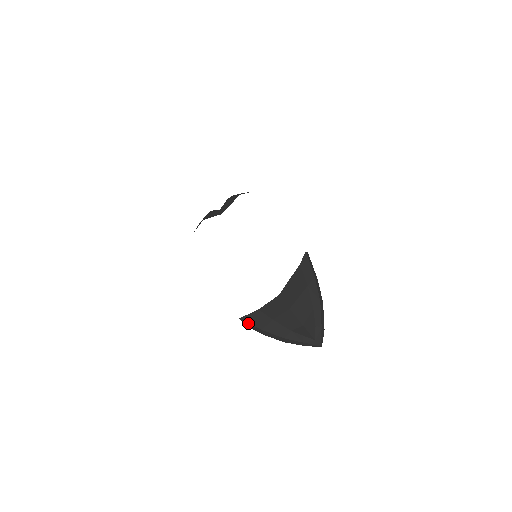
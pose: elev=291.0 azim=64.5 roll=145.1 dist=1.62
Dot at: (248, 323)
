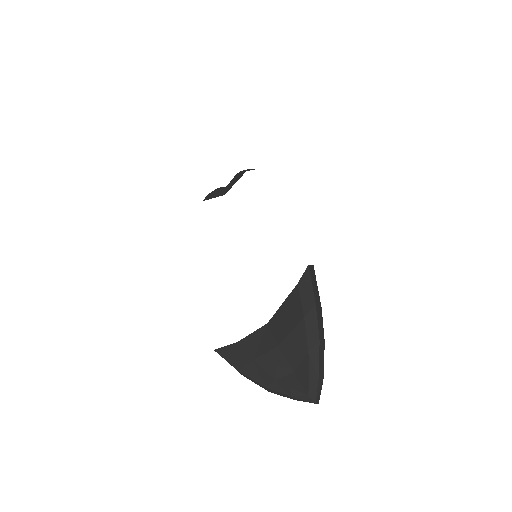
Dot at: occluded
